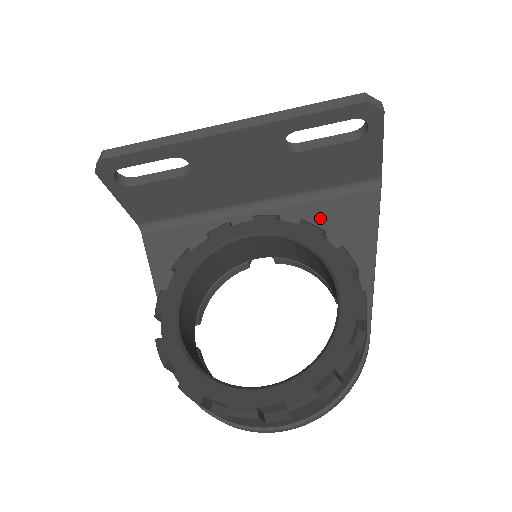
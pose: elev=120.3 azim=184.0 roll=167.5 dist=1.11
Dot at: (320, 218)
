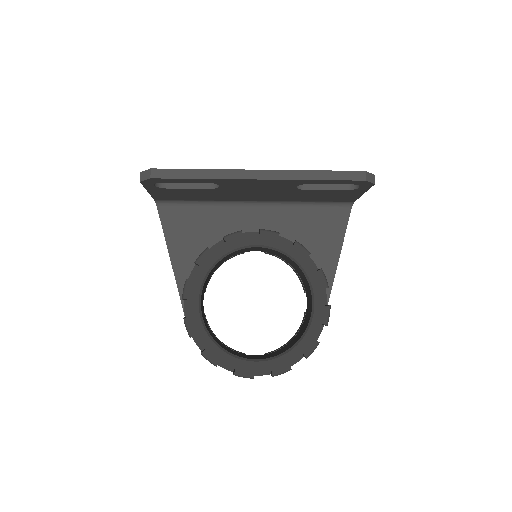
Dot at: (304, 225)
